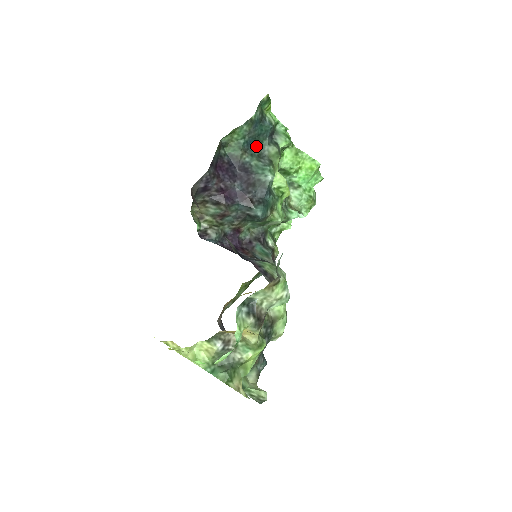
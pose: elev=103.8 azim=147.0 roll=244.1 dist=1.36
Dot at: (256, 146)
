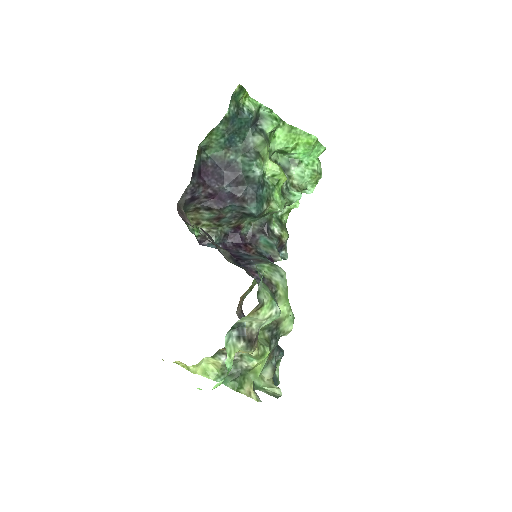
Dot at: (239, 140)
